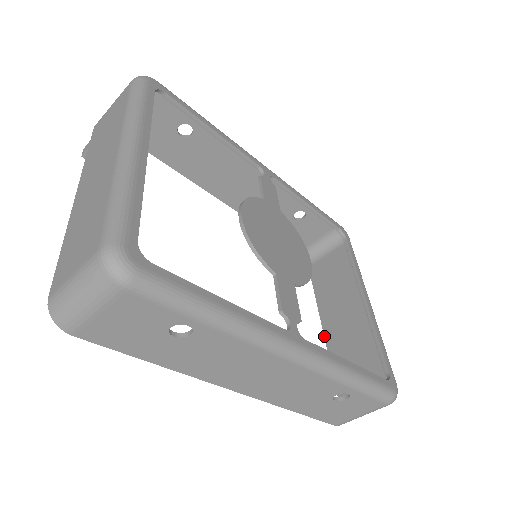
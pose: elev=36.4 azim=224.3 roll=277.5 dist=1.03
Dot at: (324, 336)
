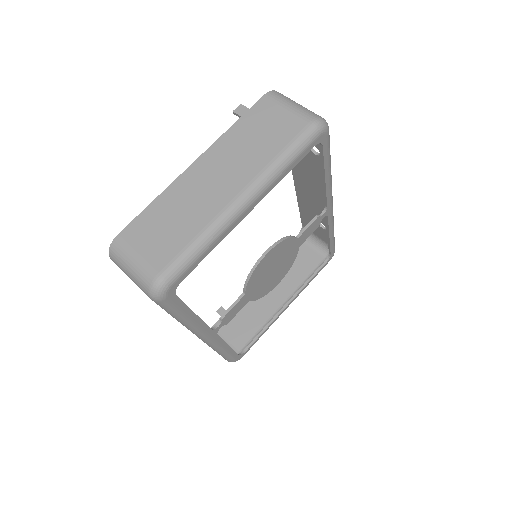
Dot at: occluded
